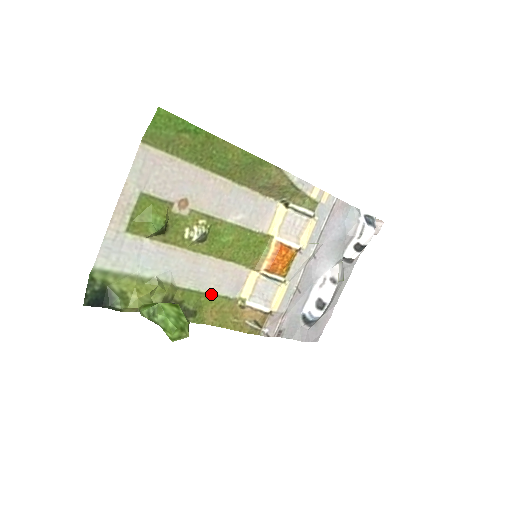
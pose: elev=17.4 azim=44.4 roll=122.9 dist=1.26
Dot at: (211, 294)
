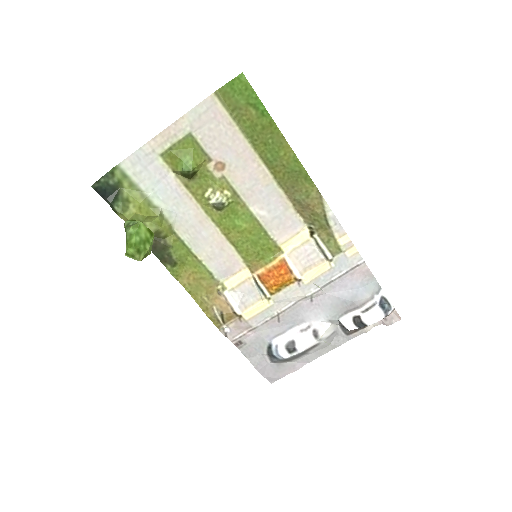
Dot at: (199, 260)
